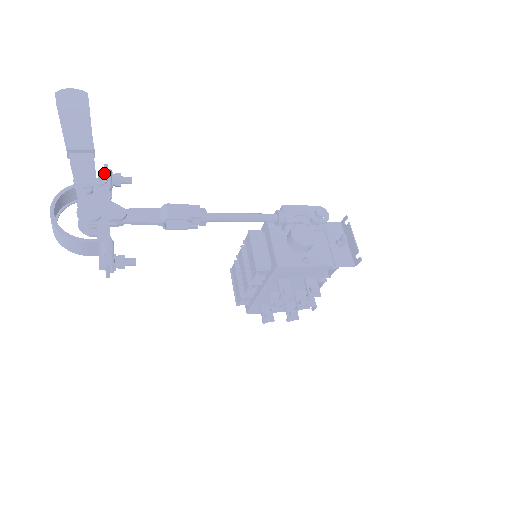
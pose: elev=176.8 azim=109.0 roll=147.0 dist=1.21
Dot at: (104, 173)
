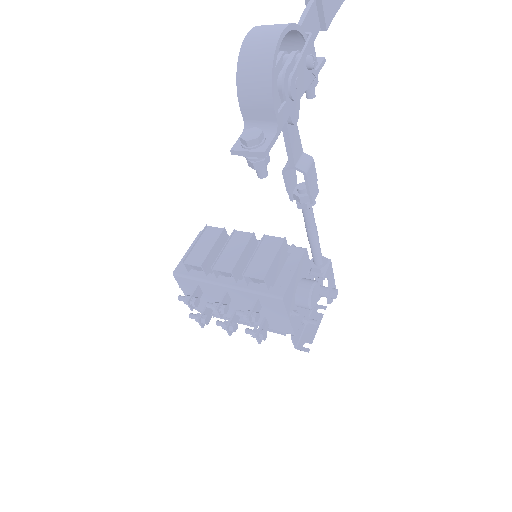
Dot at: (320, 65)
